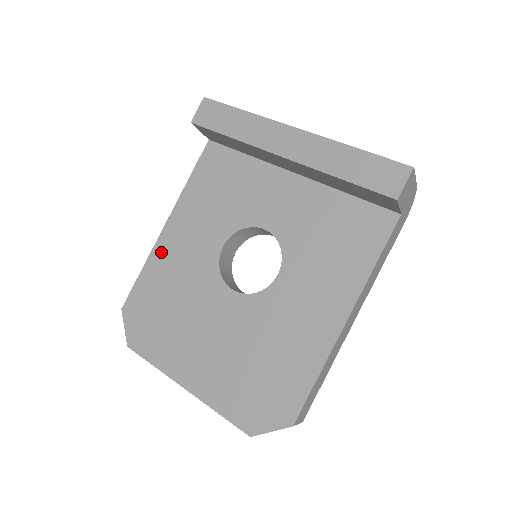
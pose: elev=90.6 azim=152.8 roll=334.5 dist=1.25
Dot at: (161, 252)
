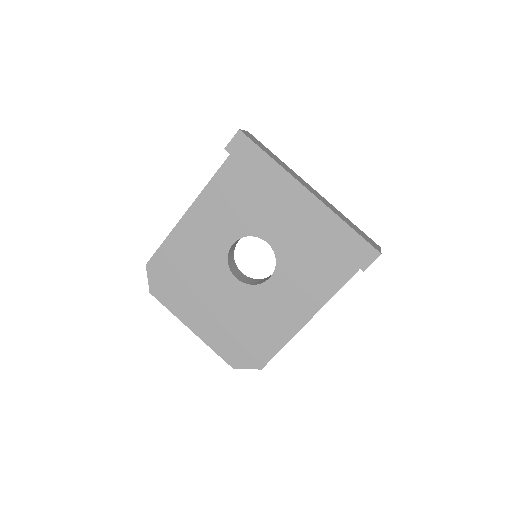
Dot at: (182, 232)
